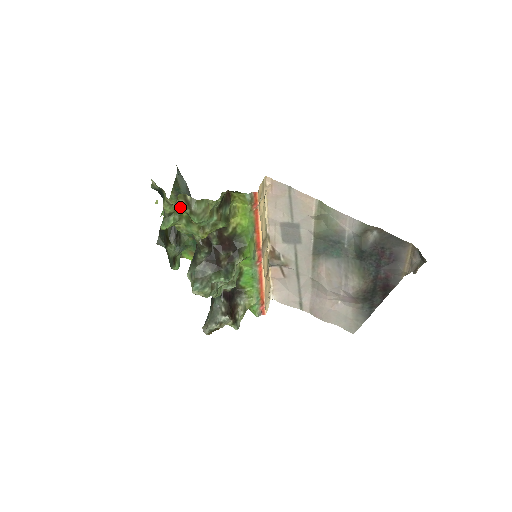
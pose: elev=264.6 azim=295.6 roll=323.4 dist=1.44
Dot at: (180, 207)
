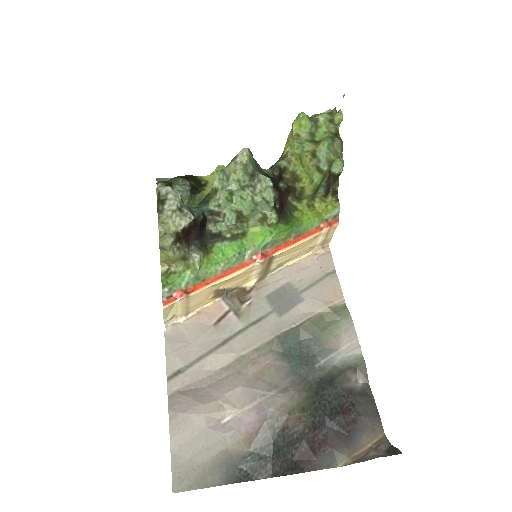
Dot at: (324, 132)
